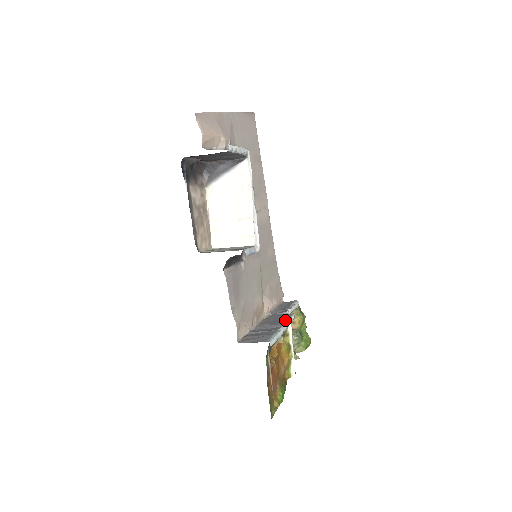
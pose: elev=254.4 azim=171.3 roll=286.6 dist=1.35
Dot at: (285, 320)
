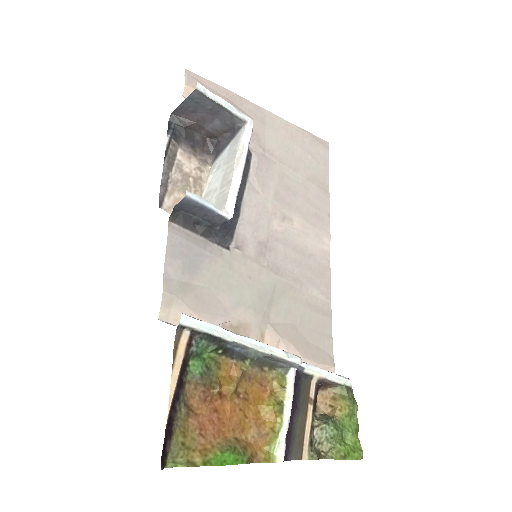
Dot at: (268, 345)
